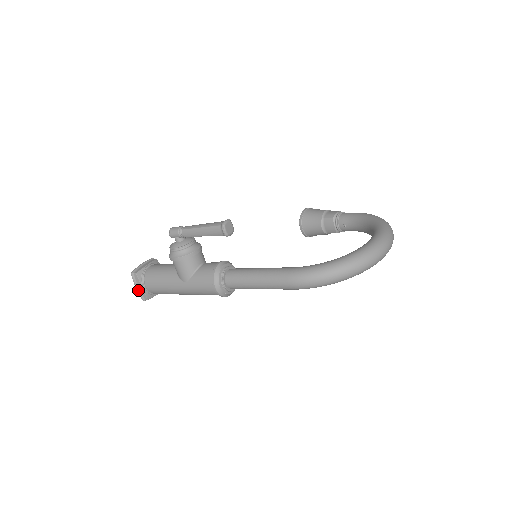
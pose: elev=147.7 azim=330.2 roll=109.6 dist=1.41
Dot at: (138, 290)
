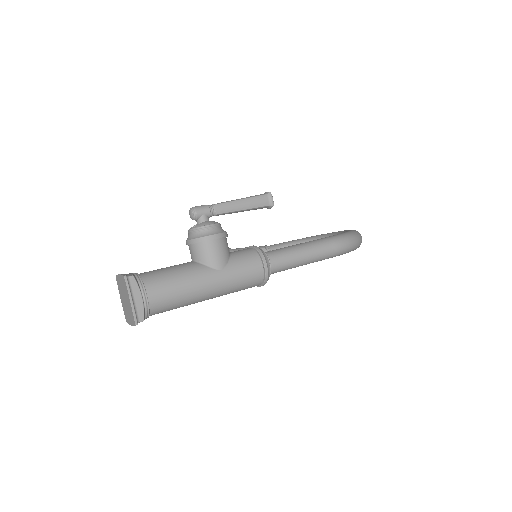
Dot at: (133, 304)
